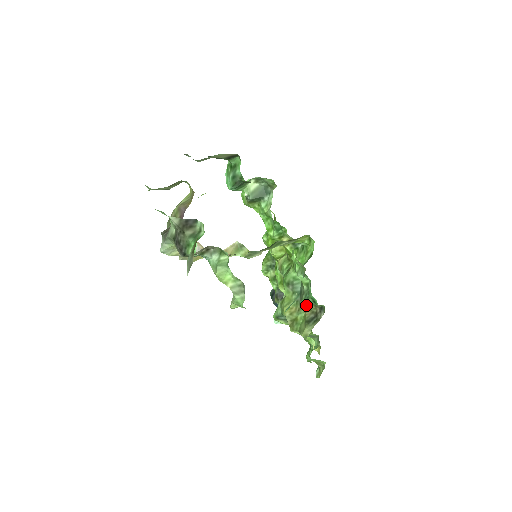
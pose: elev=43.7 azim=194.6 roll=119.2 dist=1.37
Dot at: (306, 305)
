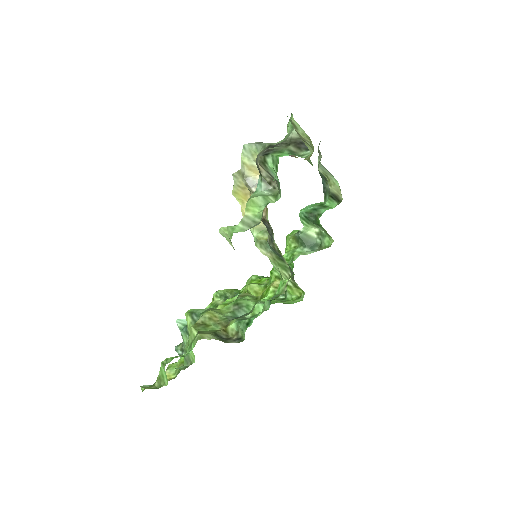
Dot at: (232, 325)
